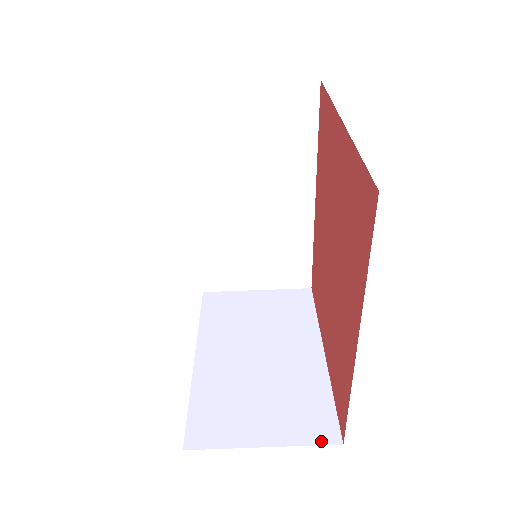
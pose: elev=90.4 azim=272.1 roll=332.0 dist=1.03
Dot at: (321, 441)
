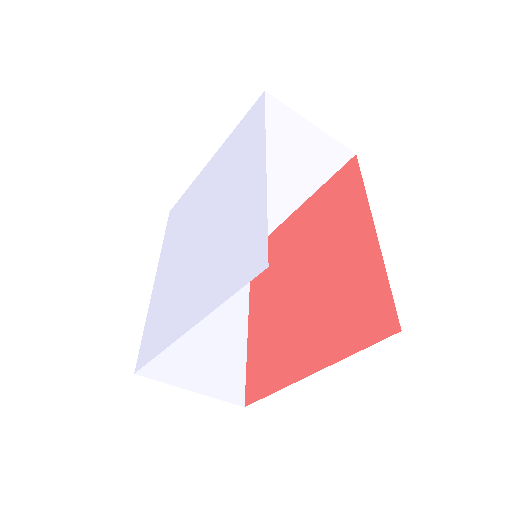
Dot at: occluded
